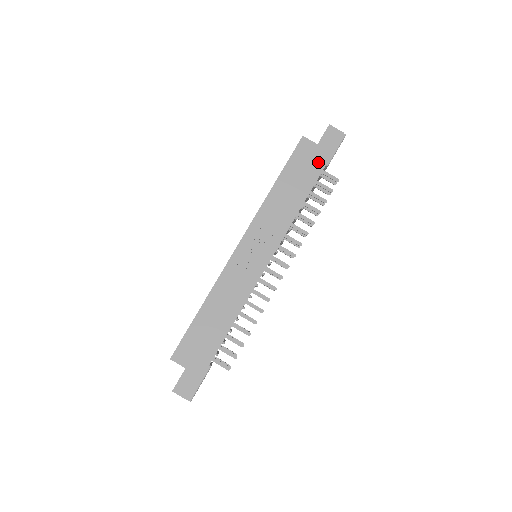
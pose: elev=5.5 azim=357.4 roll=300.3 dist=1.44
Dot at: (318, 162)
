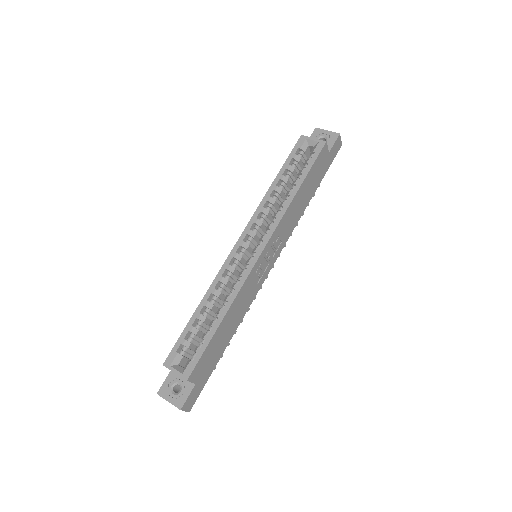
Dot at: (324, 170)
